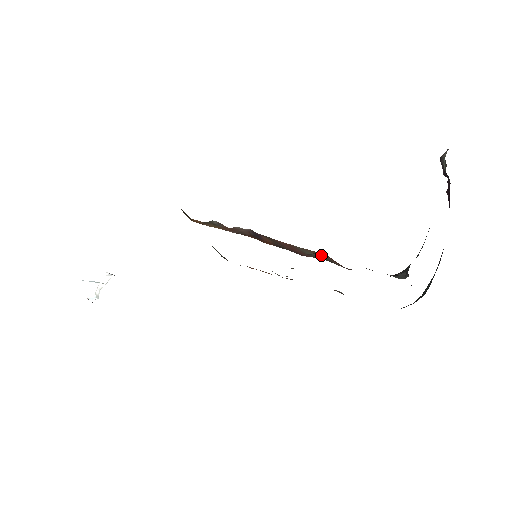
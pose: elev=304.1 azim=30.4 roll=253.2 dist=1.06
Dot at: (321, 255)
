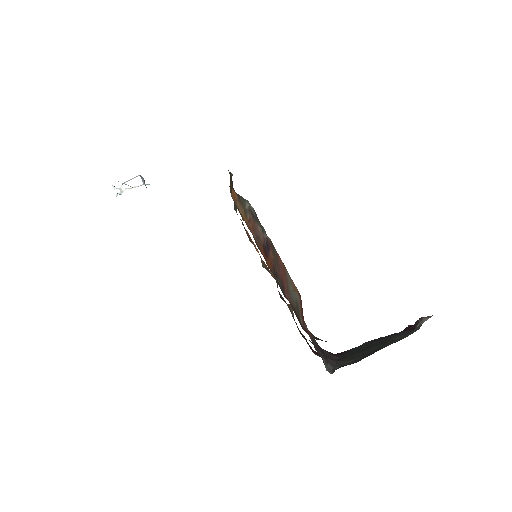
Dot at: (297, 301)
